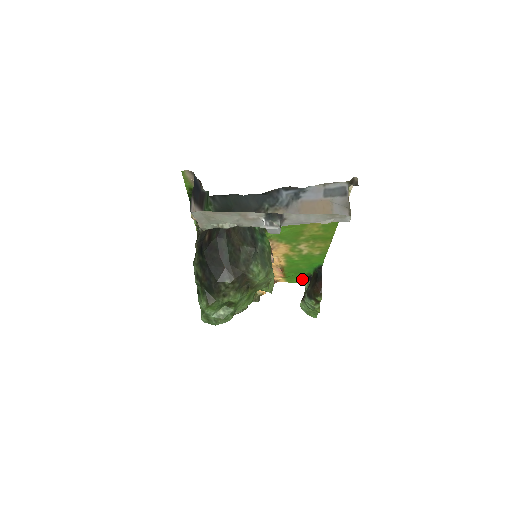
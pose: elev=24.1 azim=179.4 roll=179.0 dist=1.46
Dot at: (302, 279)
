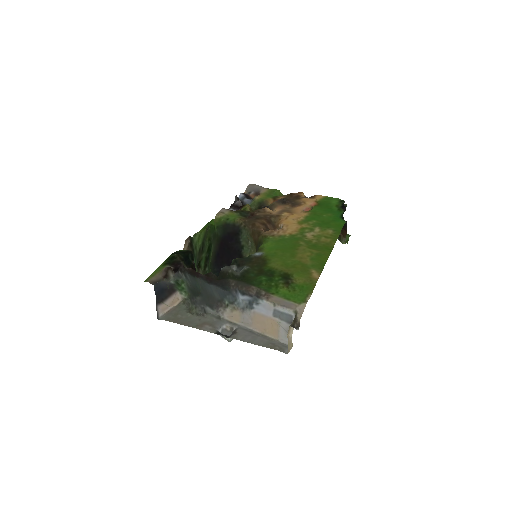
Dot at: (338, 202)
